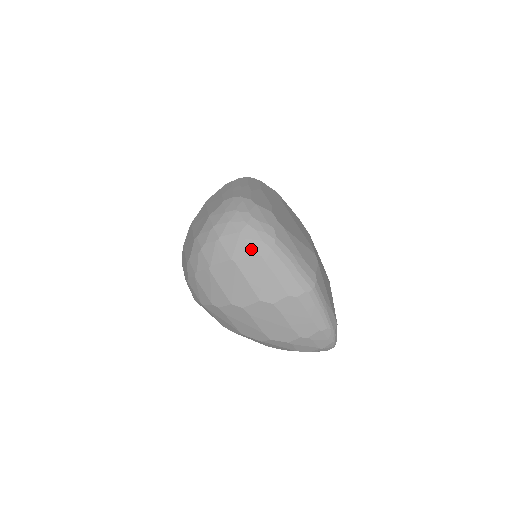
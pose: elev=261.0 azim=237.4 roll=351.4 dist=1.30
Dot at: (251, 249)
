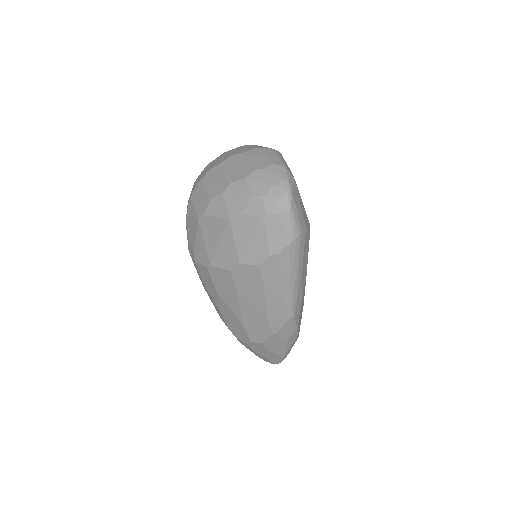
Dot at: occluded
